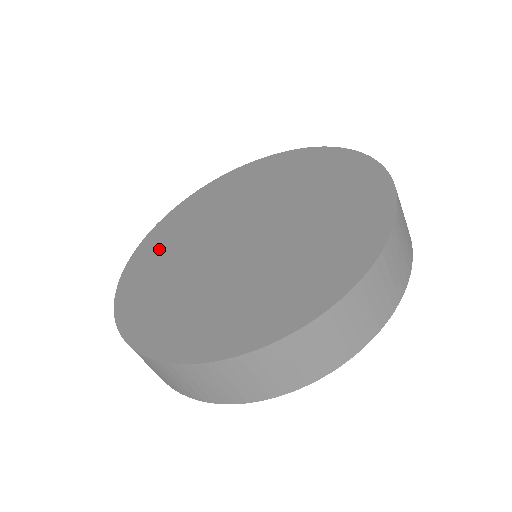
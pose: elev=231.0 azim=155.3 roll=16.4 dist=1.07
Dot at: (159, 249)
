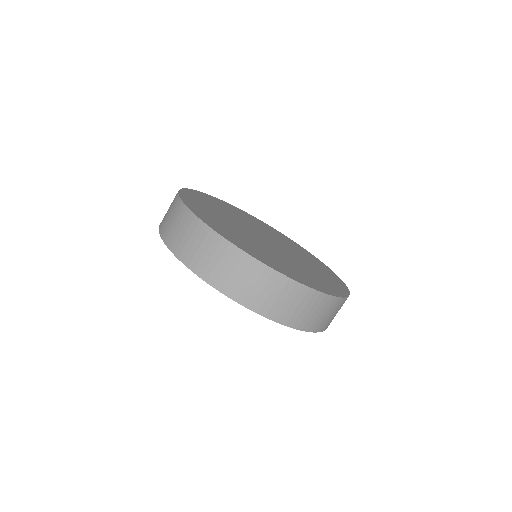
Dot at: (204, 203)
